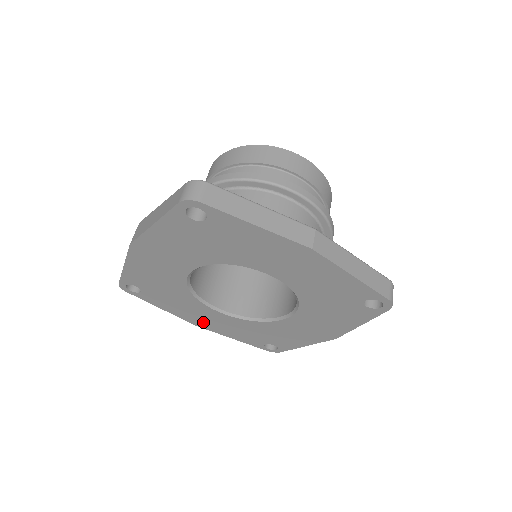
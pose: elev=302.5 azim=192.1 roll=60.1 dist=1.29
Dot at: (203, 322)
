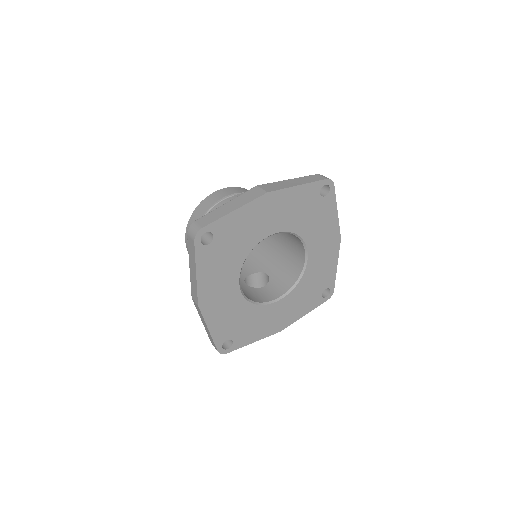
Dot at: (211, 300)
